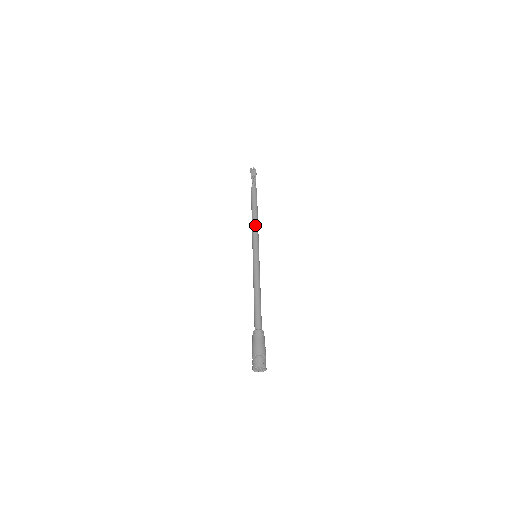
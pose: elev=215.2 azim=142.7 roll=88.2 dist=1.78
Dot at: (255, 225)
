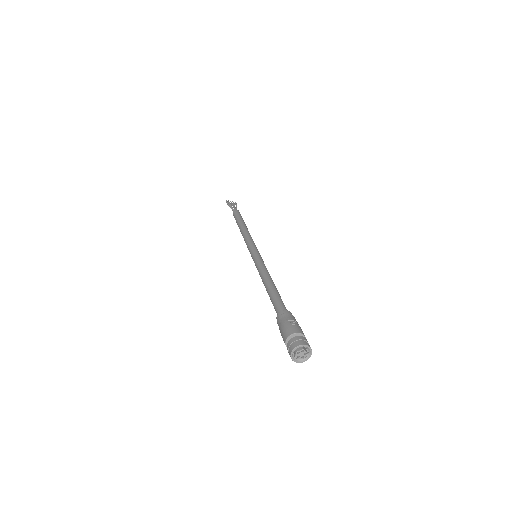
Dot at: (244, 234)
